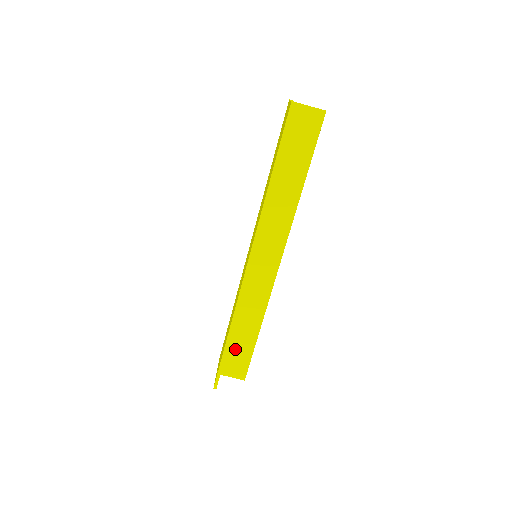
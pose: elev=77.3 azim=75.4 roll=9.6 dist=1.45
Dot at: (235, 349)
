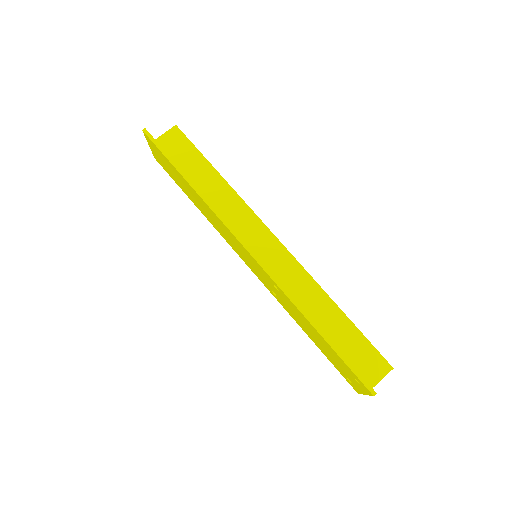
Dot at: (346, 349)
